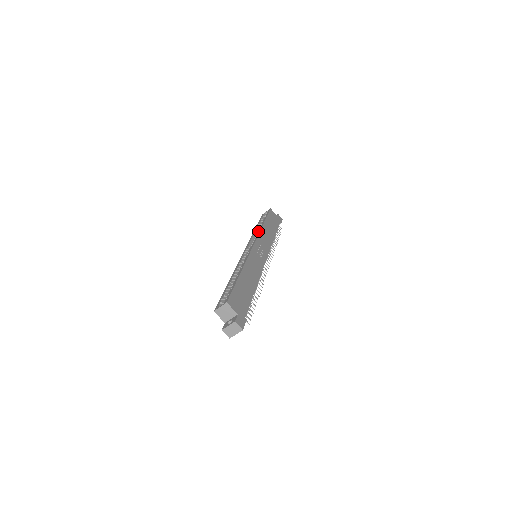
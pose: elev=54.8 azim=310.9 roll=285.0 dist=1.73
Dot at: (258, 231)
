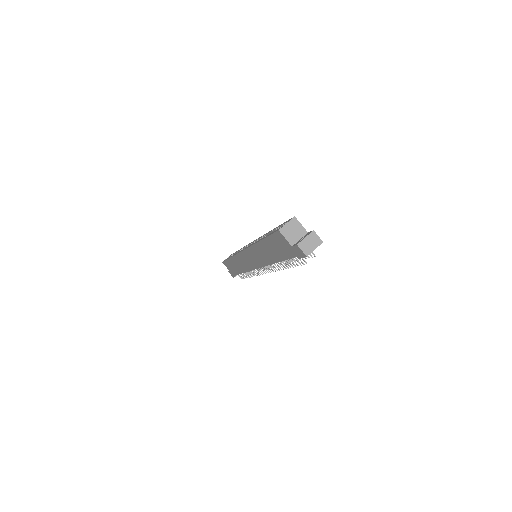
Dot at: occluded
